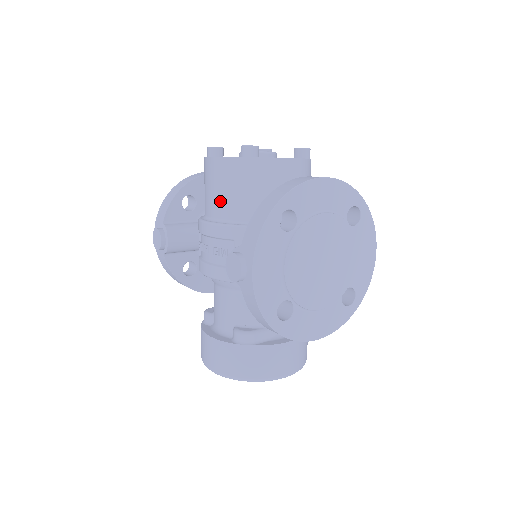
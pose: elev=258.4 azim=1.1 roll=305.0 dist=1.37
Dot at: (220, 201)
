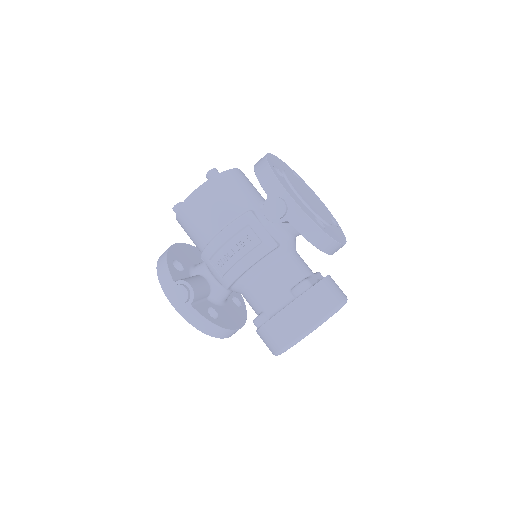
Dot at: (218, 213)
